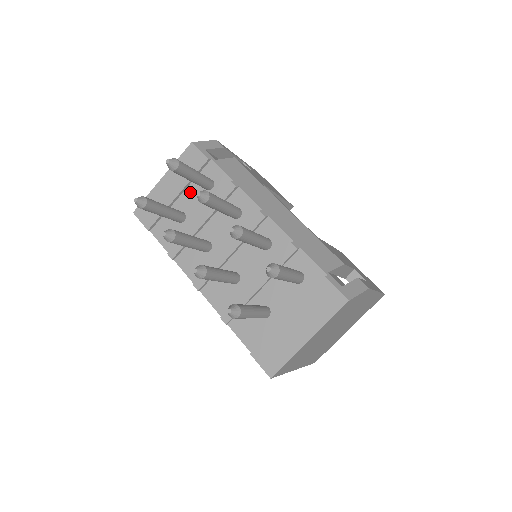
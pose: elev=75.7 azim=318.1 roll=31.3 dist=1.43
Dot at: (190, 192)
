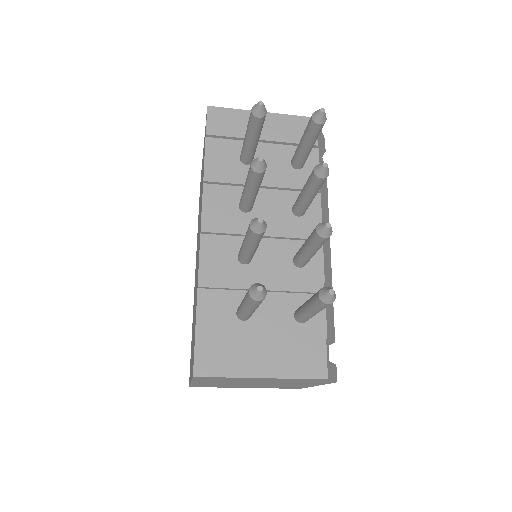
Dot at: (275, 150)
